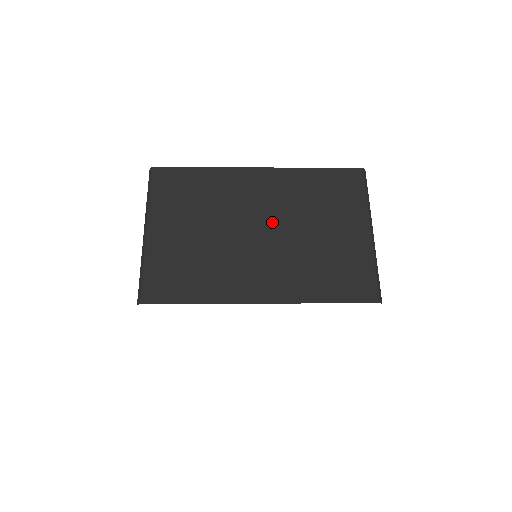
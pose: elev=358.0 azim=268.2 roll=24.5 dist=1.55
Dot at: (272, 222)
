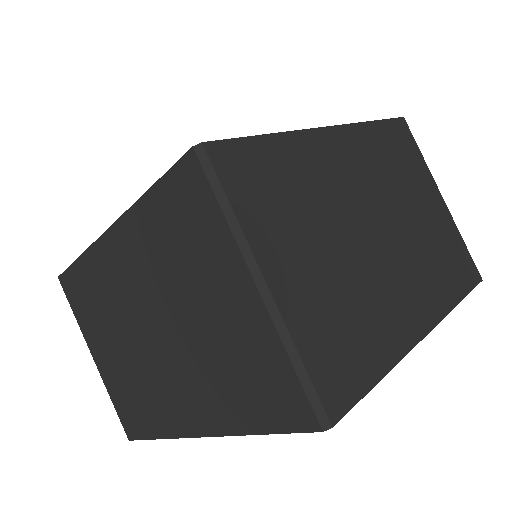
Dot at: (381, 211)
